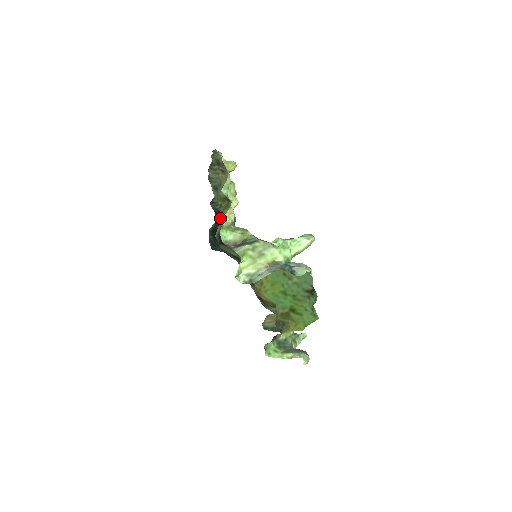
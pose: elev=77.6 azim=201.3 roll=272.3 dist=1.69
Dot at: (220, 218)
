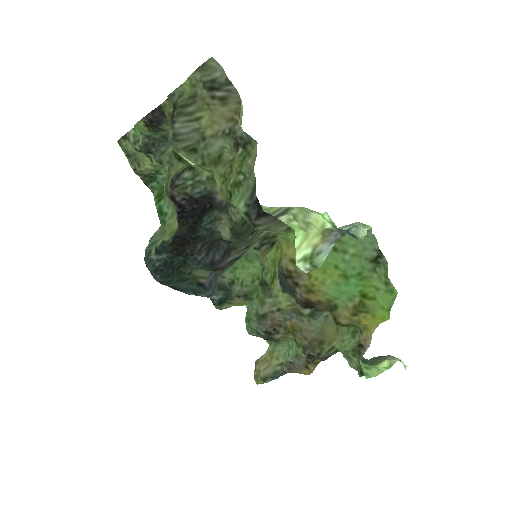
Dot at: (236, 180)
